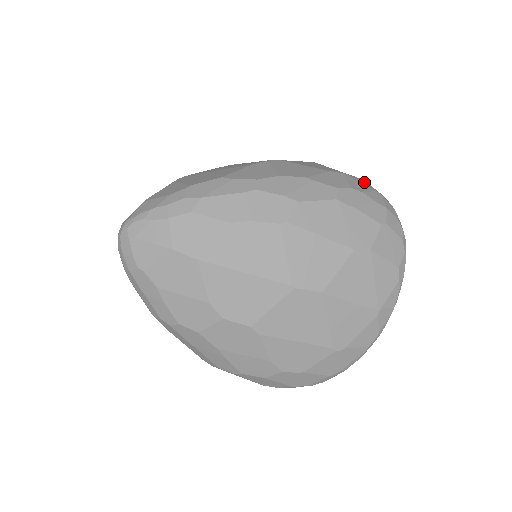
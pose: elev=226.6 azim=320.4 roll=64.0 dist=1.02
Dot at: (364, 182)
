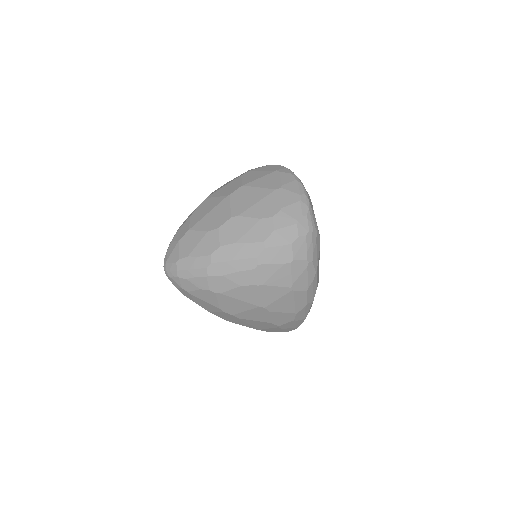
Dot at: occluded
